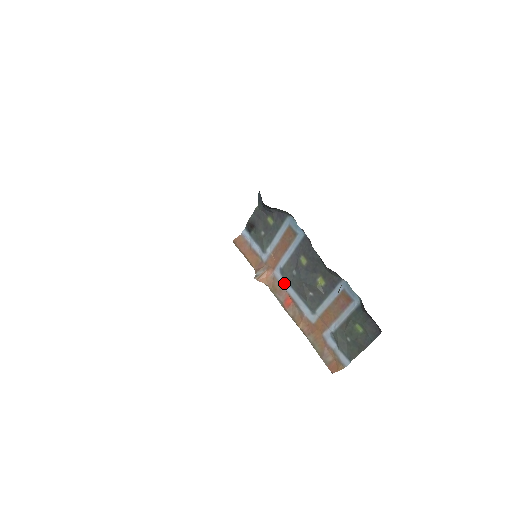
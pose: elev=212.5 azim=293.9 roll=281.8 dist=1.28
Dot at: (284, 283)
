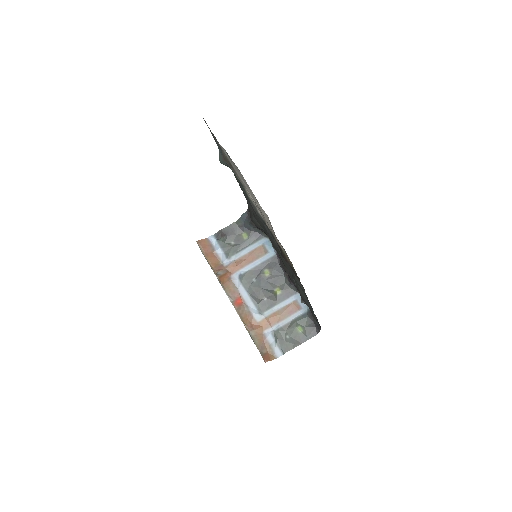
Dot at: (240, 286)
